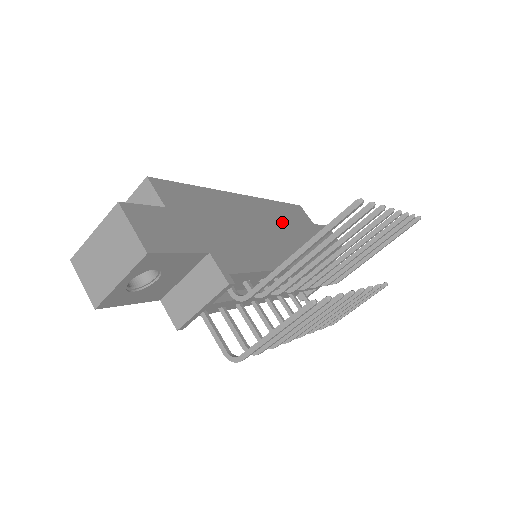
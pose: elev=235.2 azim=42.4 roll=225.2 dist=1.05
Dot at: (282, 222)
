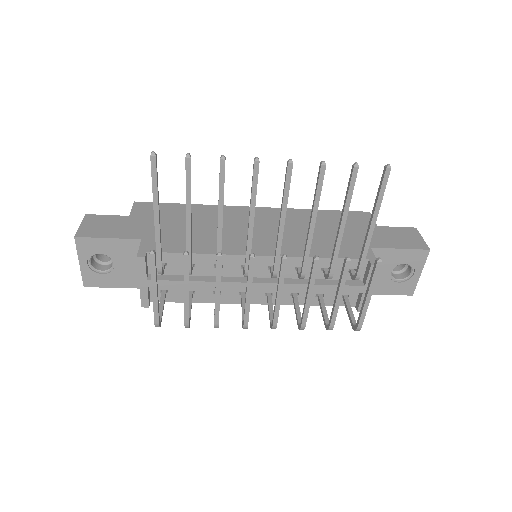
Dot at: (299, 224)
